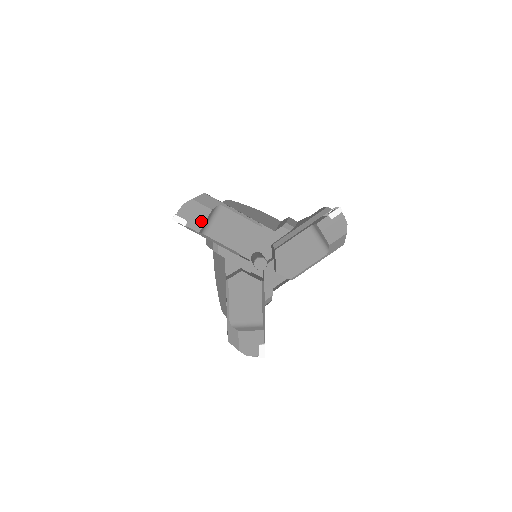
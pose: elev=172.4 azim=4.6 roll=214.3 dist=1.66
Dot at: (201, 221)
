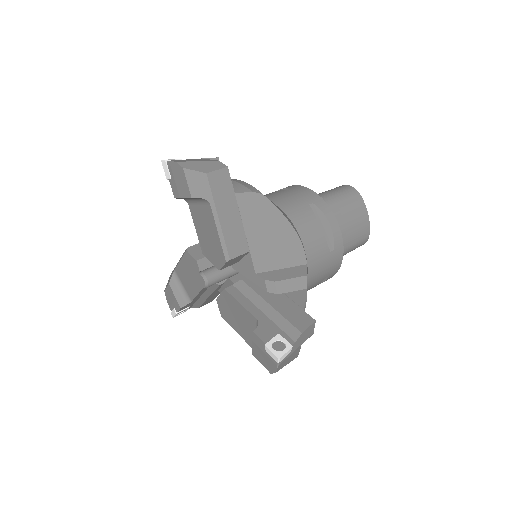
Dot at: (180, 193)
